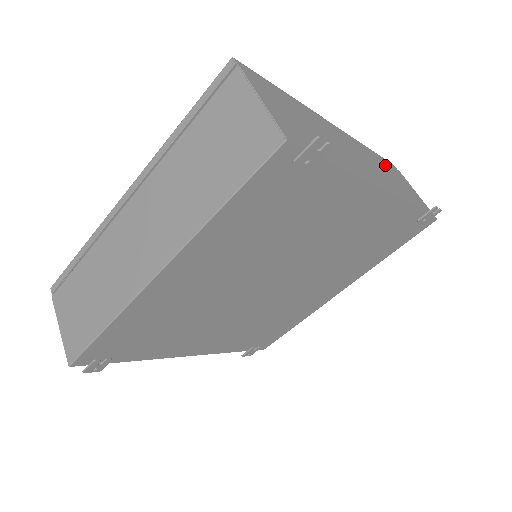
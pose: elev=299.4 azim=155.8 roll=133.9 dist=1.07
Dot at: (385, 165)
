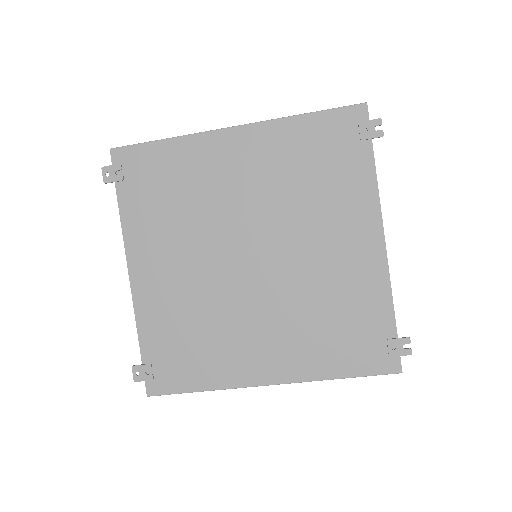
Dot at: occluded
